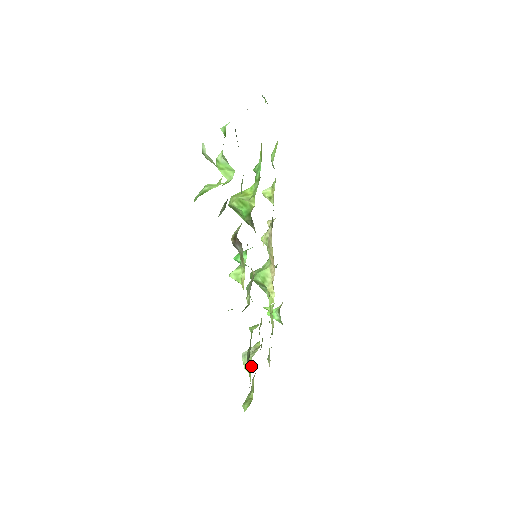
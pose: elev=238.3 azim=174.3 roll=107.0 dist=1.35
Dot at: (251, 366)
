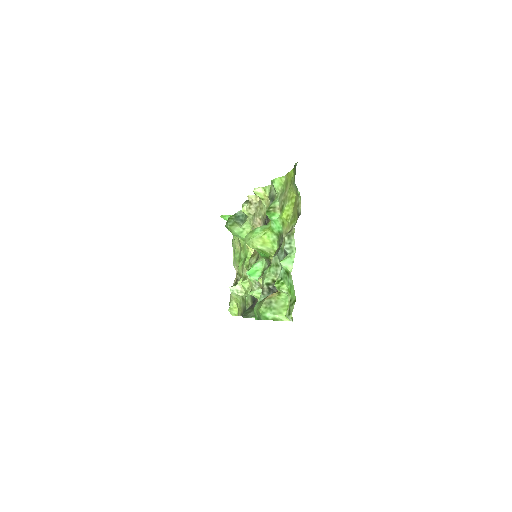
Dot at: (240, 299)
